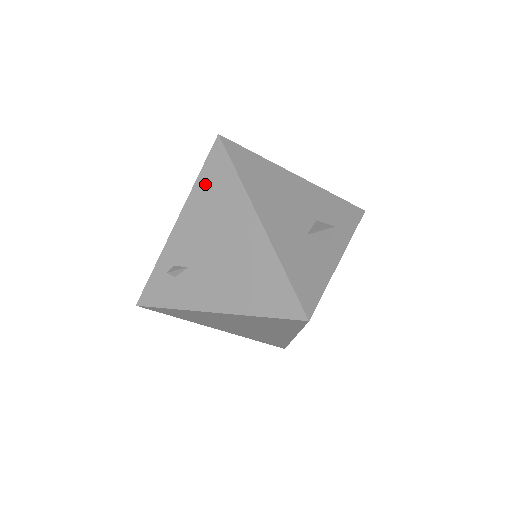
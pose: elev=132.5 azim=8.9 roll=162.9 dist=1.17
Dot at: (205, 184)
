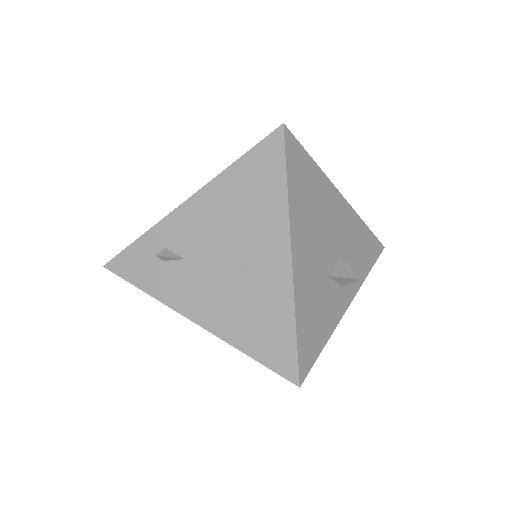
Dot at: (242, 175)
